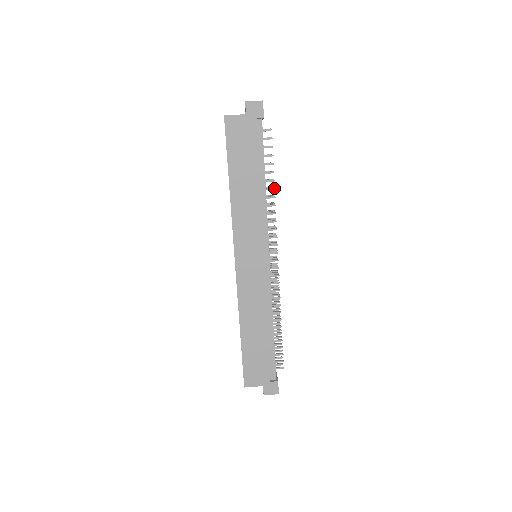
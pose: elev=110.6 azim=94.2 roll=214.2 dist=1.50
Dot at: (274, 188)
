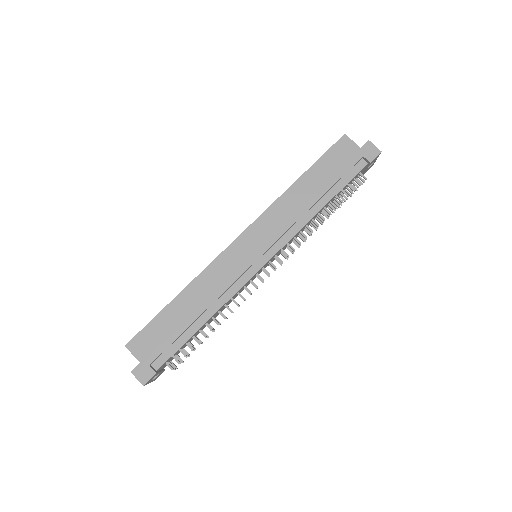
Dot at: occluded
